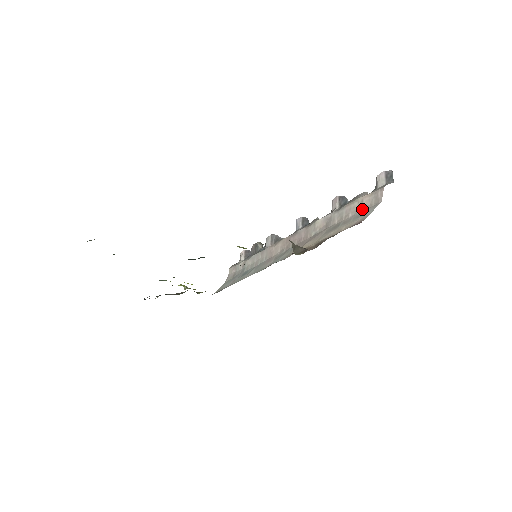
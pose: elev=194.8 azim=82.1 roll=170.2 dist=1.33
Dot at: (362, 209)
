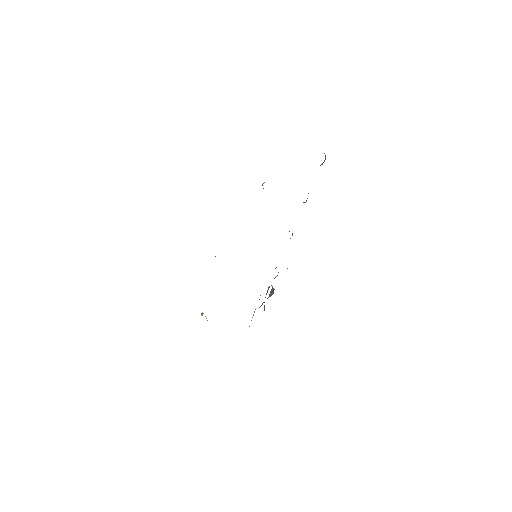
Dot at: occluded
